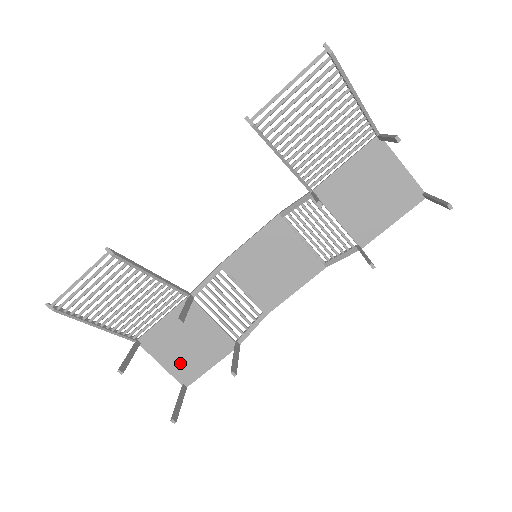
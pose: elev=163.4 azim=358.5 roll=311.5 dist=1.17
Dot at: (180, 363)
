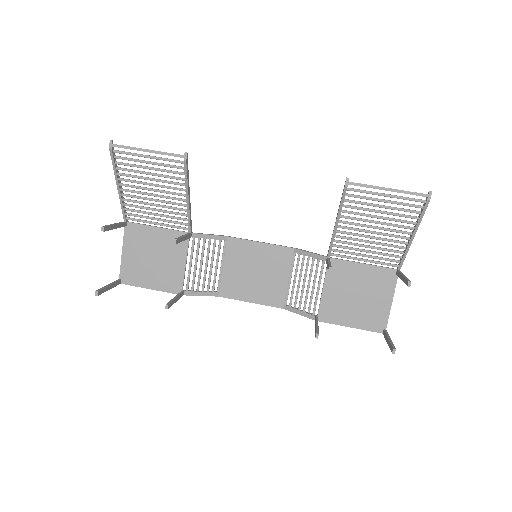
Dot at: (135, 265)
